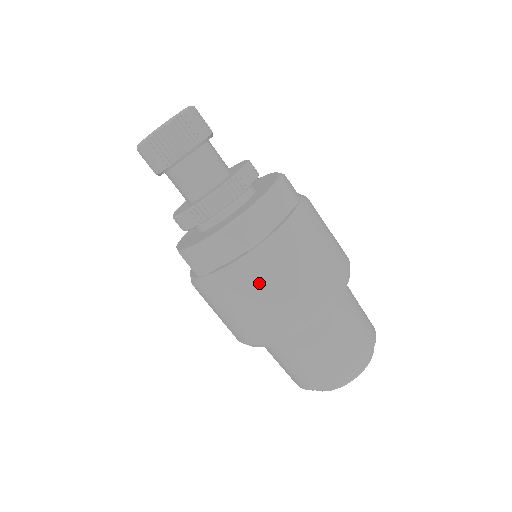
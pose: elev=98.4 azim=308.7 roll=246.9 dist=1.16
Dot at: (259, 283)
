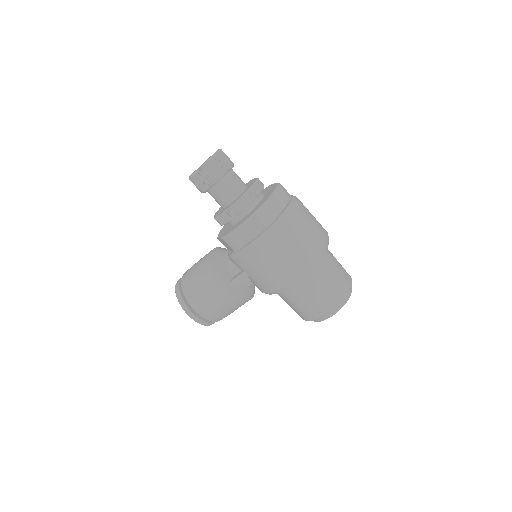
Dot at: (303, 215)
